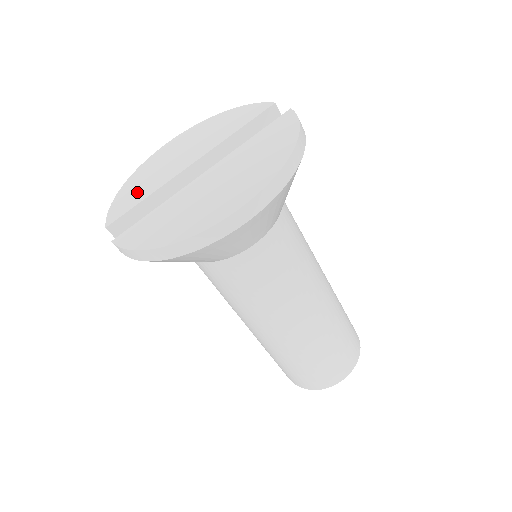
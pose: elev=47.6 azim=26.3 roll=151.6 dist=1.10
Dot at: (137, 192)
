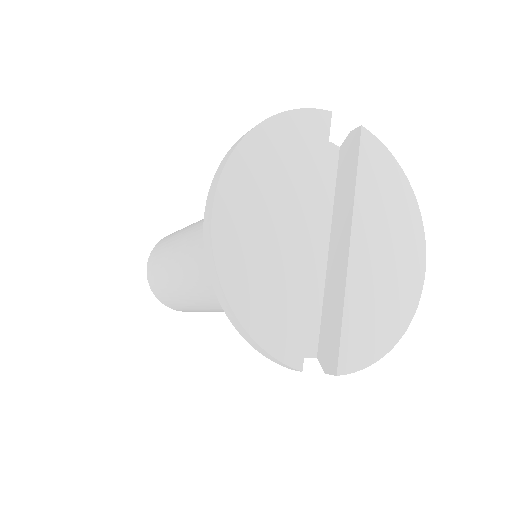
Dot at: (283, 306)
